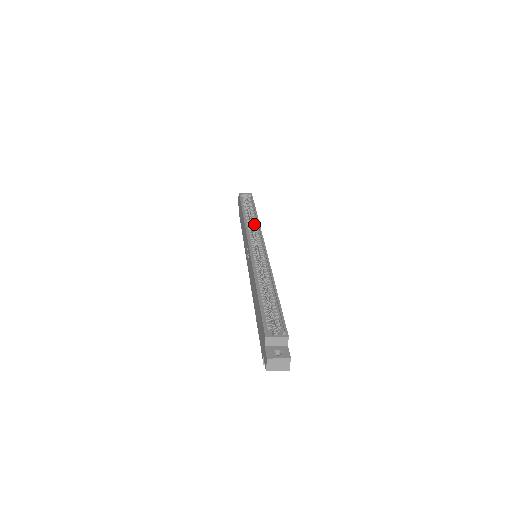
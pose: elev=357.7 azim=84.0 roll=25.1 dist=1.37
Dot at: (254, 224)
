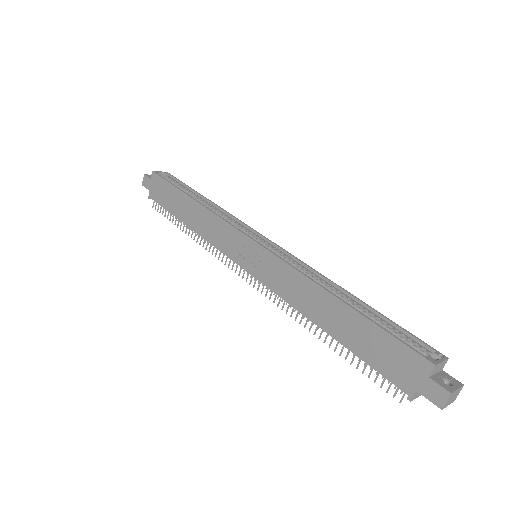
Dot at: (221, 213)
